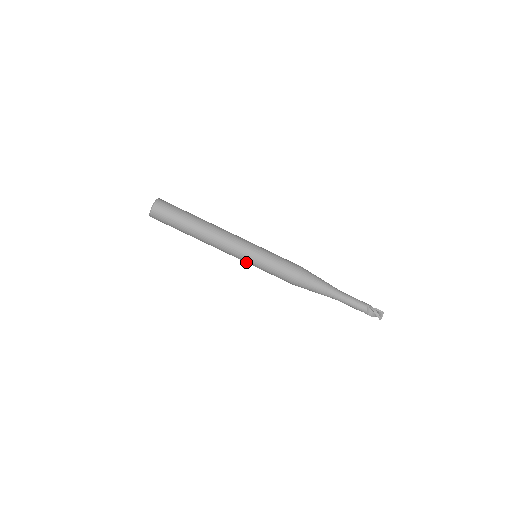
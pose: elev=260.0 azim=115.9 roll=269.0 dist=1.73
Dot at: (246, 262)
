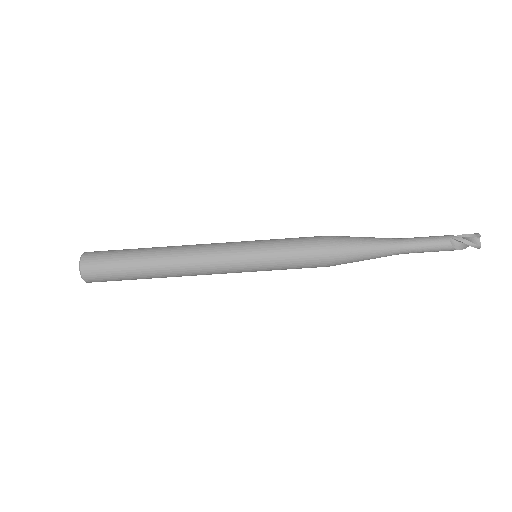
Dot at: occluded
